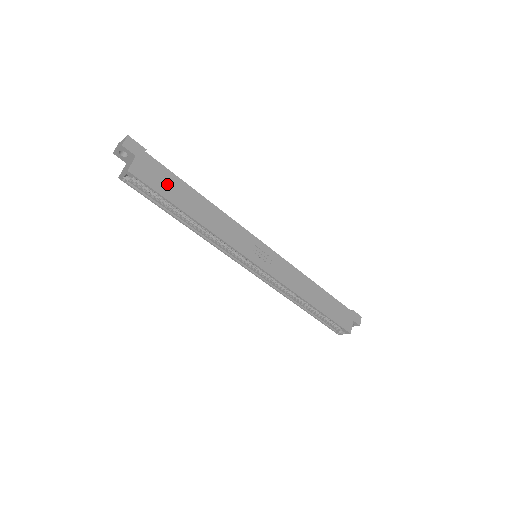
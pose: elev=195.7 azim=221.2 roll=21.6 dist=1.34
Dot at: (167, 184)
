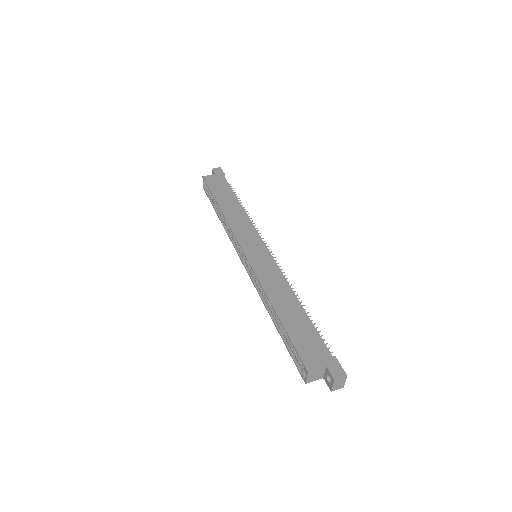
Dot at: (221, 189)
